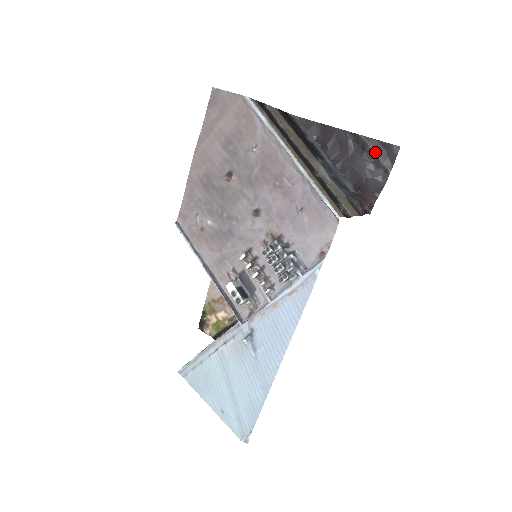
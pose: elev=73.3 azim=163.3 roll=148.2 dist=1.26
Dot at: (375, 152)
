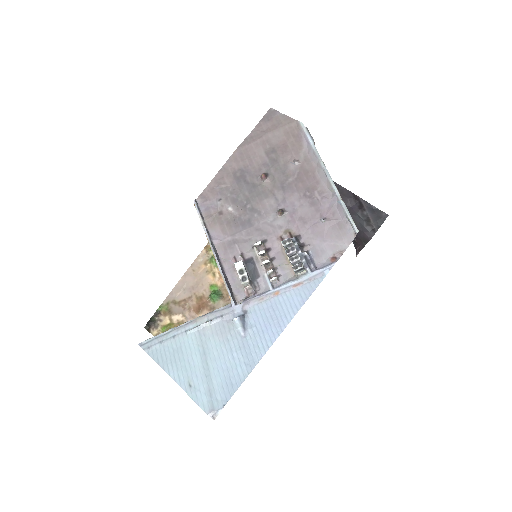
Dot at: (368, 213)
